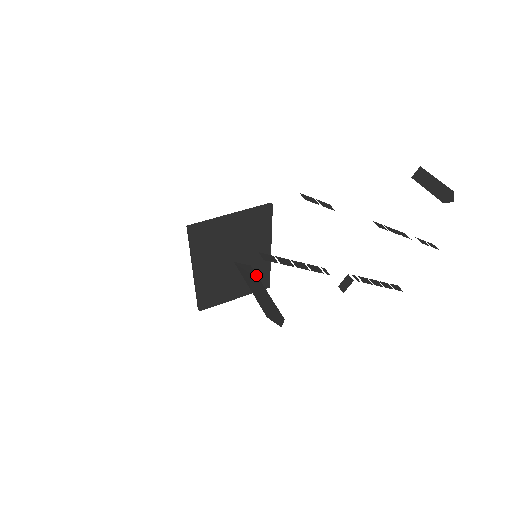
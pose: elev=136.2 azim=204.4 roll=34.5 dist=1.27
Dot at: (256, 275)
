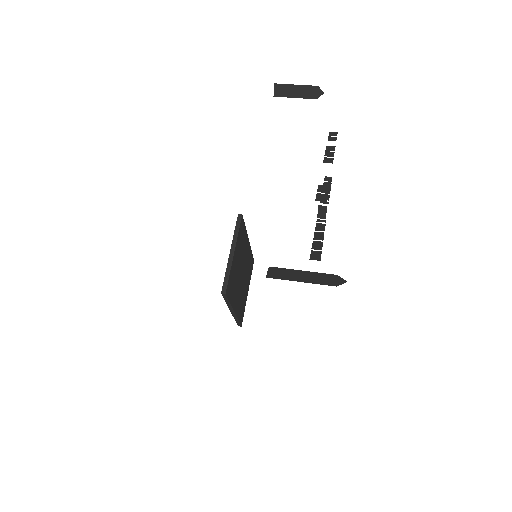
Dot at: (282, 269)
